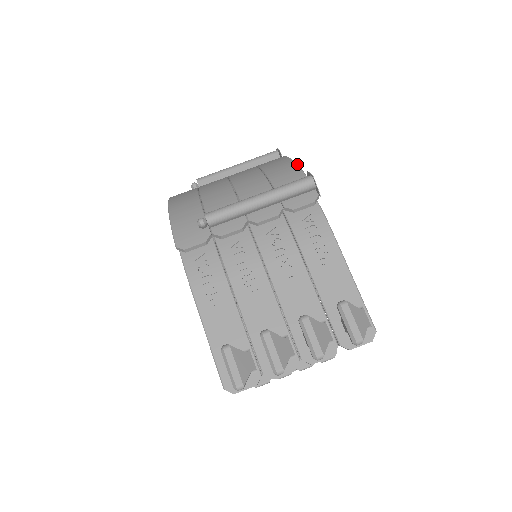
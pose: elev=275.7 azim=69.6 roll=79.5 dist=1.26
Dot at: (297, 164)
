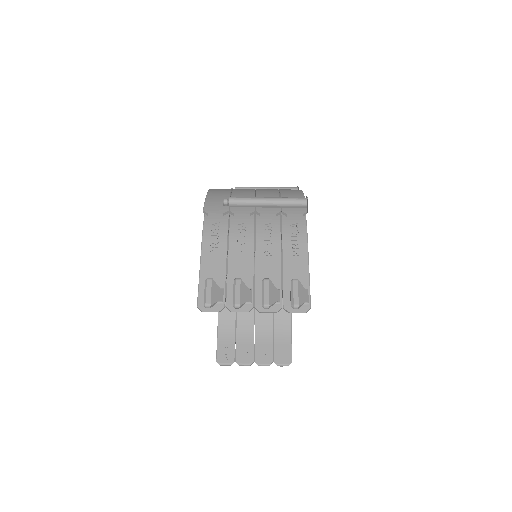
Dot at: (303, 193)
